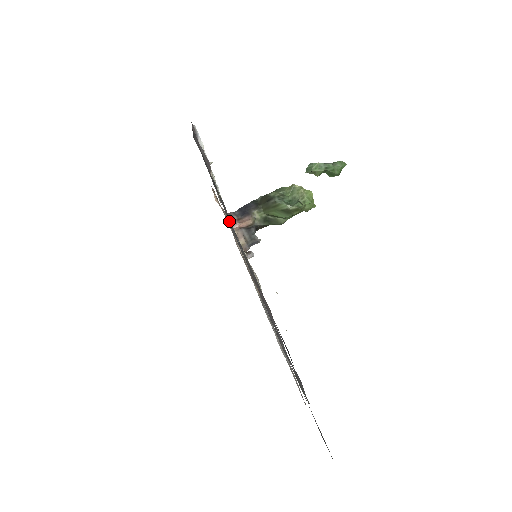
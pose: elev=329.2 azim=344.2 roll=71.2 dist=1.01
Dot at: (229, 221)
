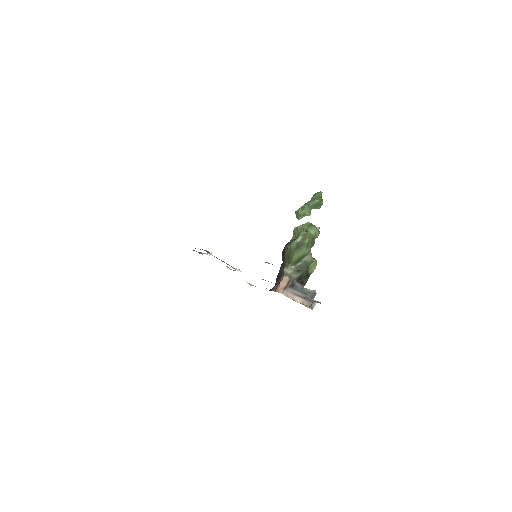
Dot at: occluded
